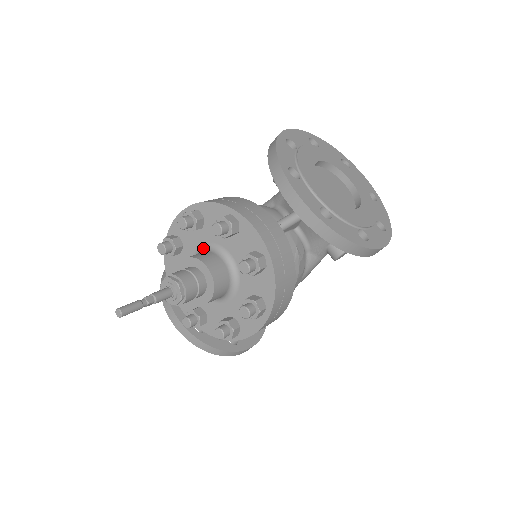
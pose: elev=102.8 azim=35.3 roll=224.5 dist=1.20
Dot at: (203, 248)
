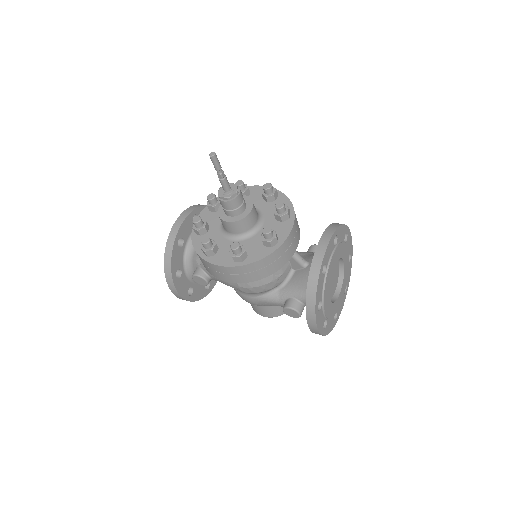
Dot at: occluded
